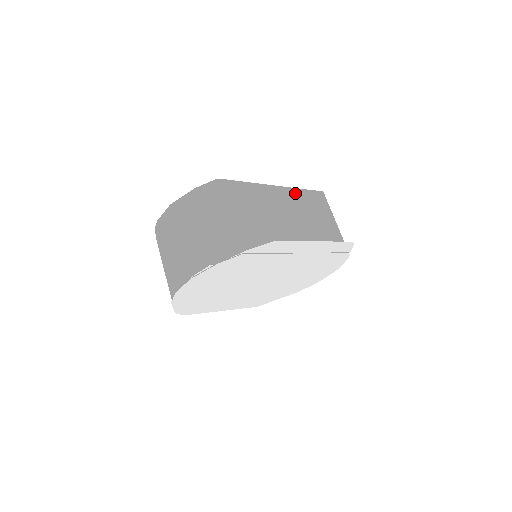
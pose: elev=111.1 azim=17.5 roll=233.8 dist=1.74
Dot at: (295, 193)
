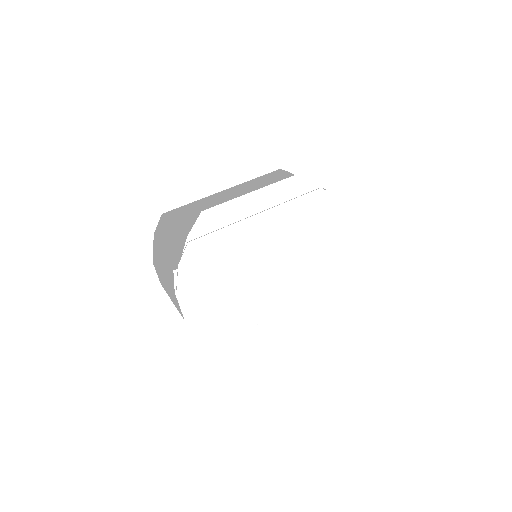
Dot at: (246, 184)
